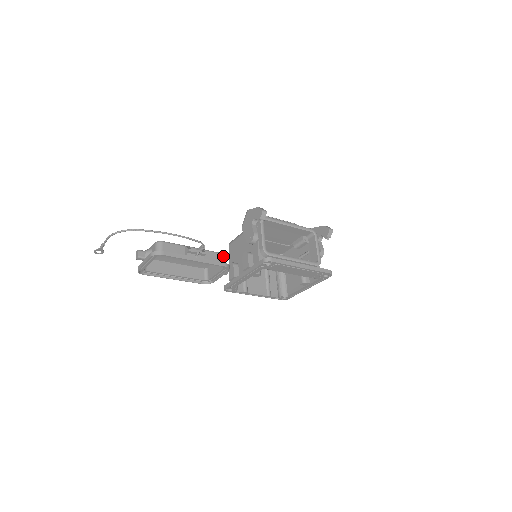
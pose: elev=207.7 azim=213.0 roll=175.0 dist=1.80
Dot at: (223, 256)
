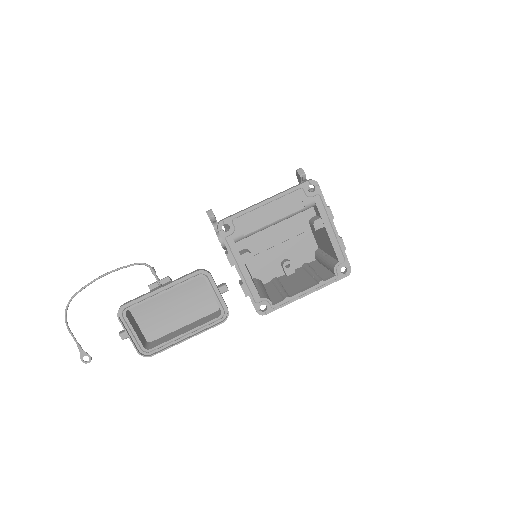
Dot at: occluded
